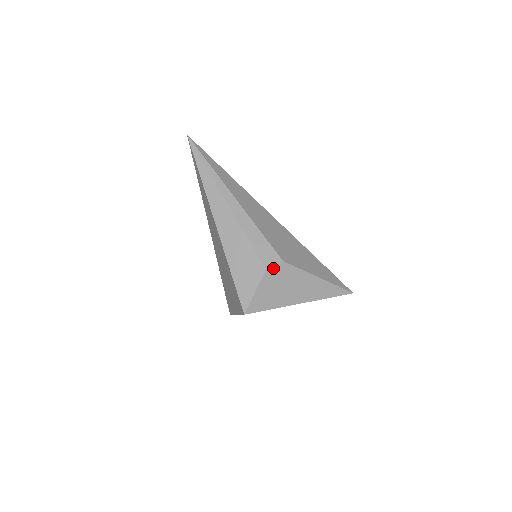
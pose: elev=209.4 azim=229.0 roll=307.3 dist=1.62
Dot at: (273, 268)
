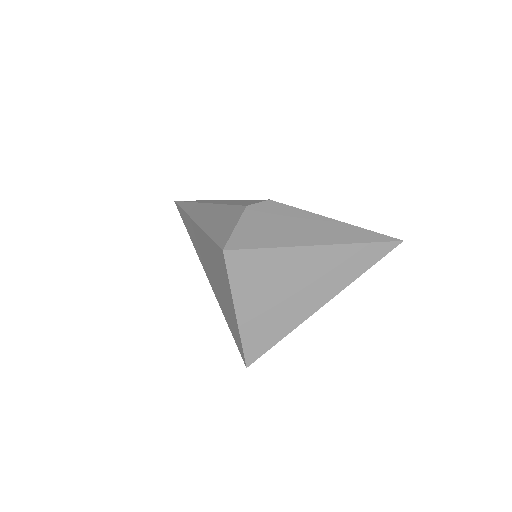
Dot at: (257, 205)
